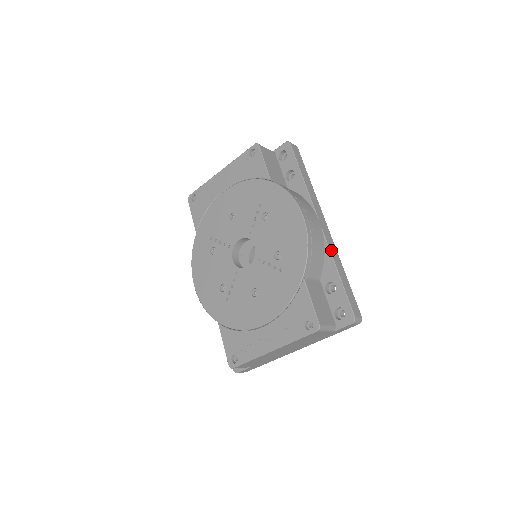
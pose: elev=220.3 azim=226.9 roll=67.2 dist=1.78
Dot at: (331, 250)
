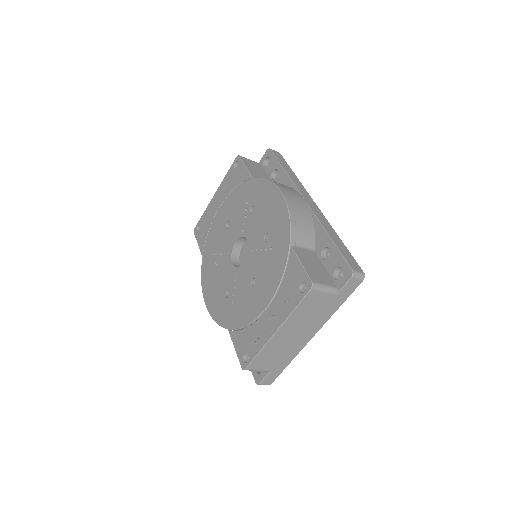
Dot at: (319, 219)
